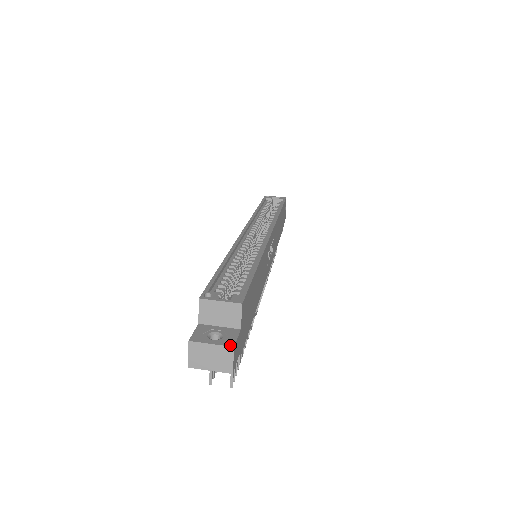
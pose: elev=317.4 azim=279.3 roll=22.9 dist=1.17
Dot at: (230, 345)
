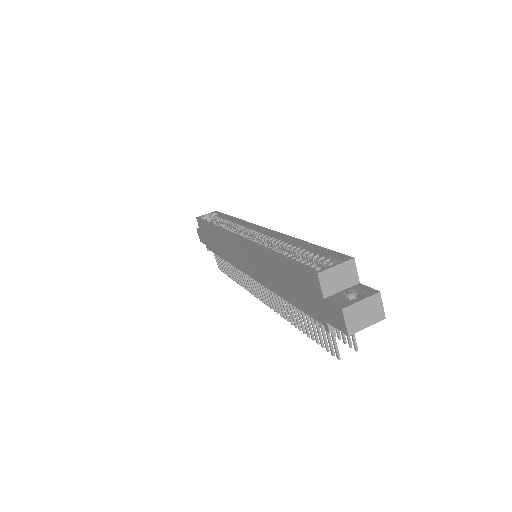
Dot at: (375, 292)
